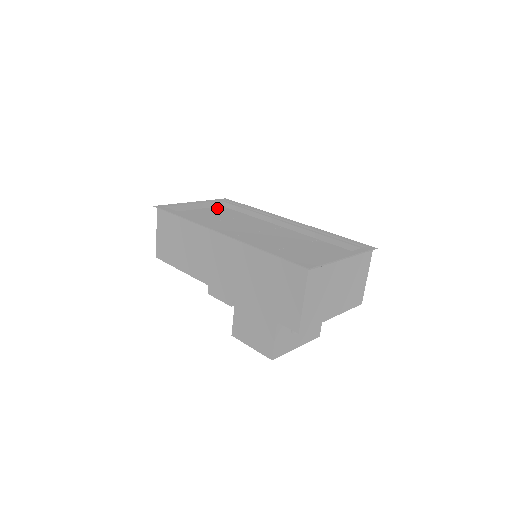
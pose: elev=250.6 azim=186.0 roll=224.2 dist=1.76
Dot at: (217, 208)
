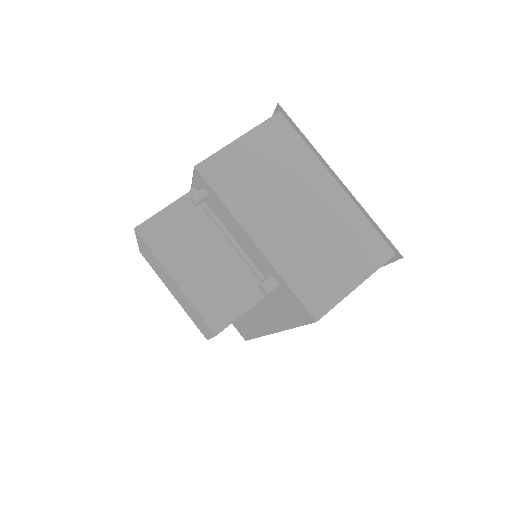
Dot at: occluded
